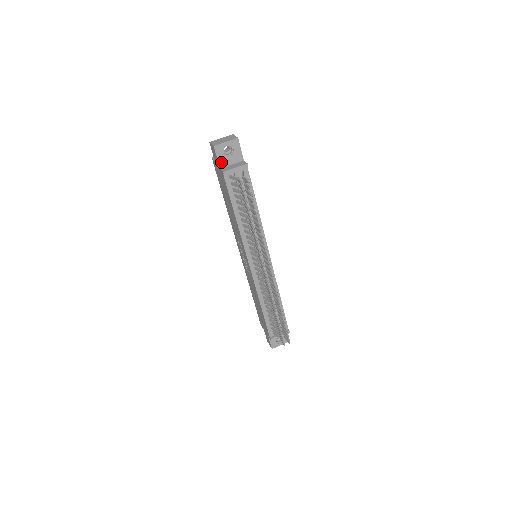
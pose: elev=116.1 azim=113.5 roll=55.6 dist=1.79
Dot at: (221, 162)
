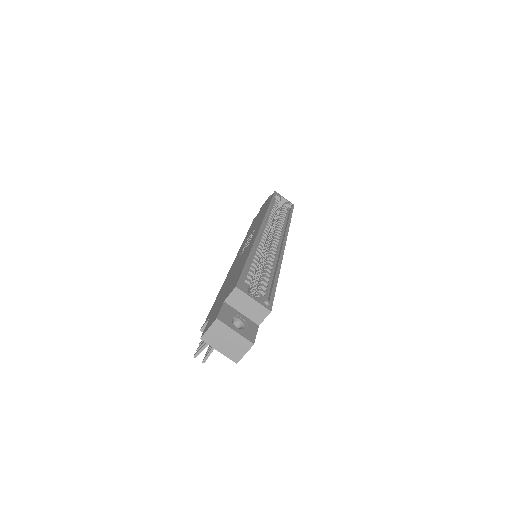
Dot at: occluded
